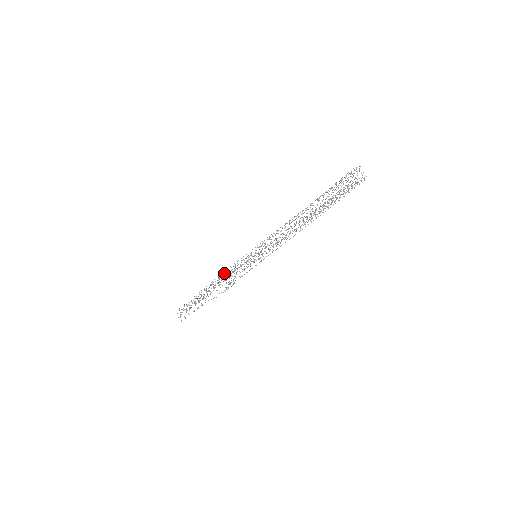
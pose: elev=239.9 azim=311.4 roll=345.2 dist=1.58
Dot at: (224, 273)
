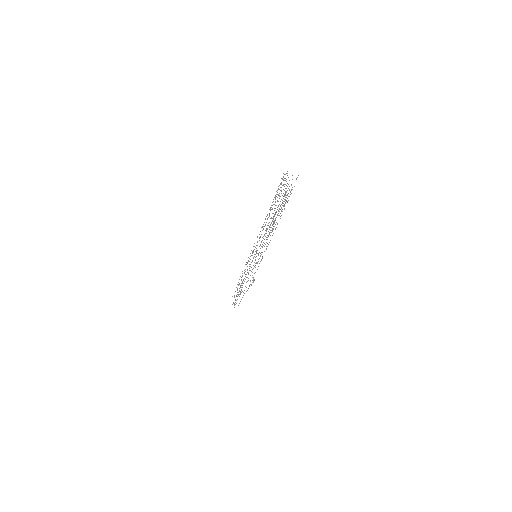
Dot at: occluded
